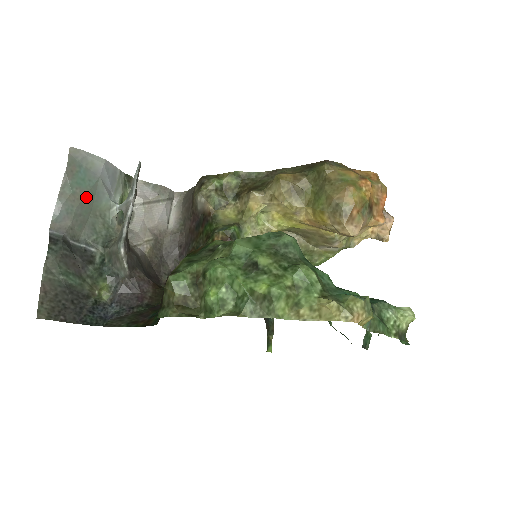
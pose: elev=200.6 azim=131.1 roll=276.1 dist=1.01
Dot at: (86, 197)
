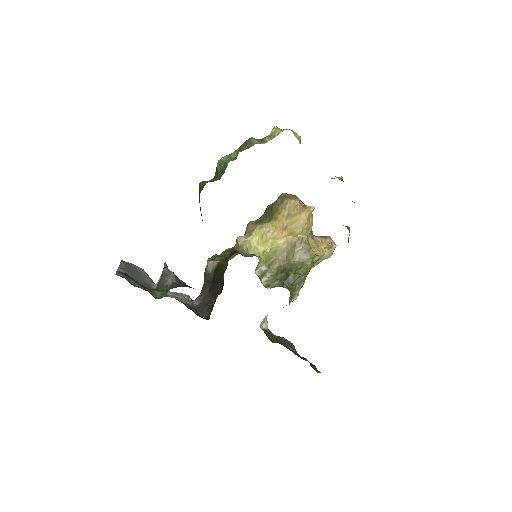
Dot at: (135, 274)
